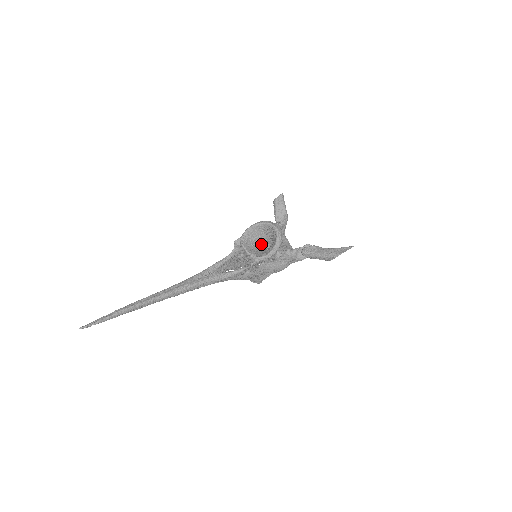
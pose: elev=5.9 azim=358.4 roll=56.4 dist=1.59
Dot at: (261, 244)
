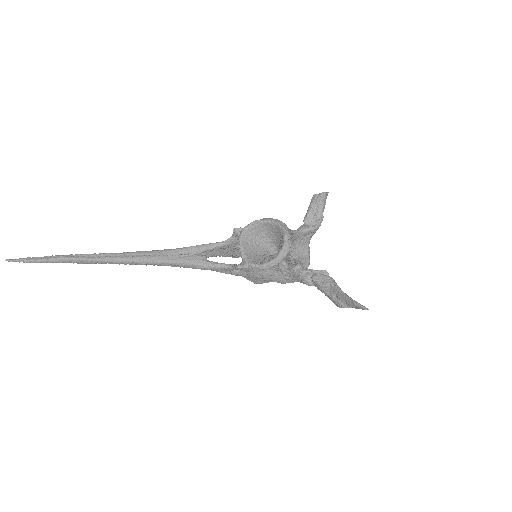
Dot at: (268, 245)
